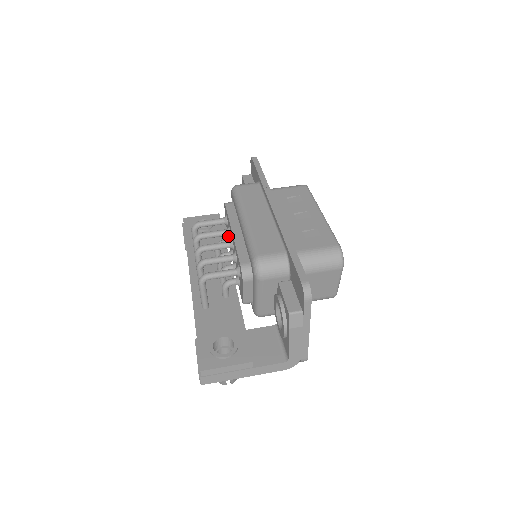
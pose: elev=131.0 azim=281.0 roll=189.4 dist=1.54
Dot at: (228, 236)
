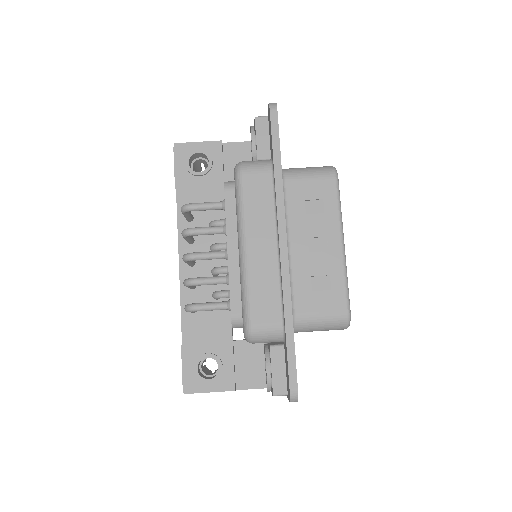
Dot at: occluded
